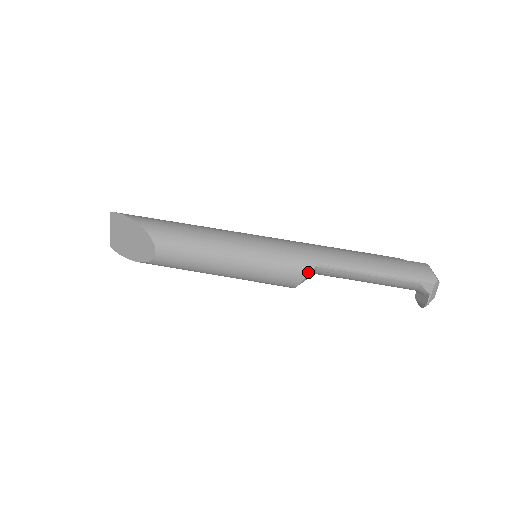
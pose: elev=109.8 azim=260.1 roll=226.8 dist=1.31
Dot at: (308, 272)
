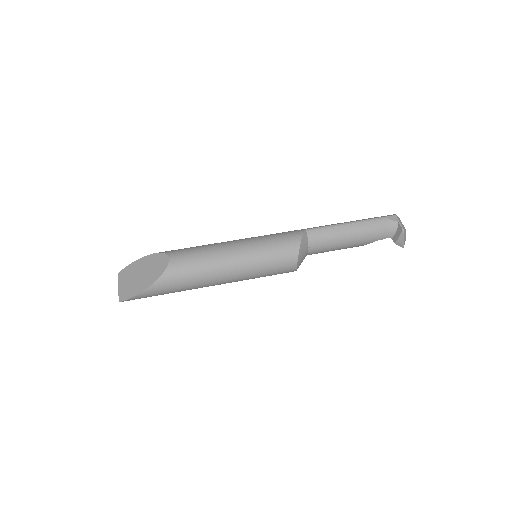
Dot at: (301, 234)
